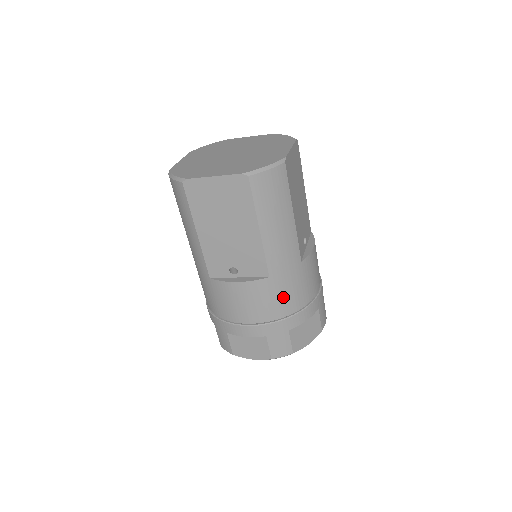
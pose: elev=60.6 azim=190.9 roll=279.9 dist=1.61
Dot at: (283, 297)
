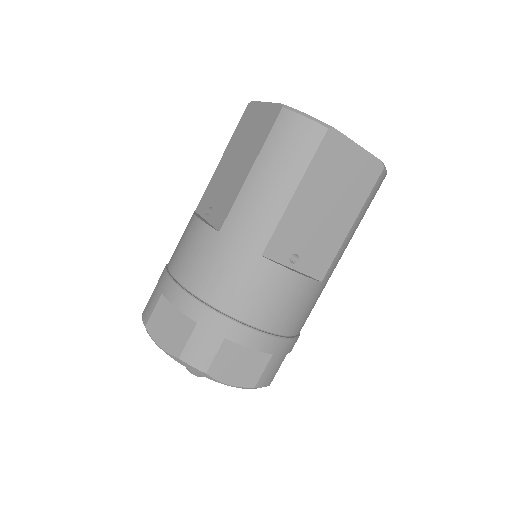
Dot at: (309, 311)
